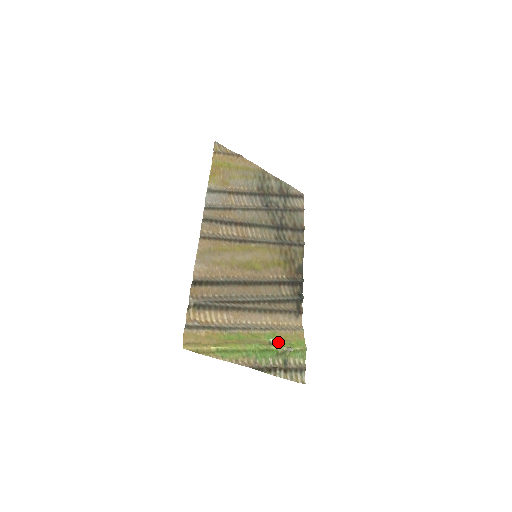
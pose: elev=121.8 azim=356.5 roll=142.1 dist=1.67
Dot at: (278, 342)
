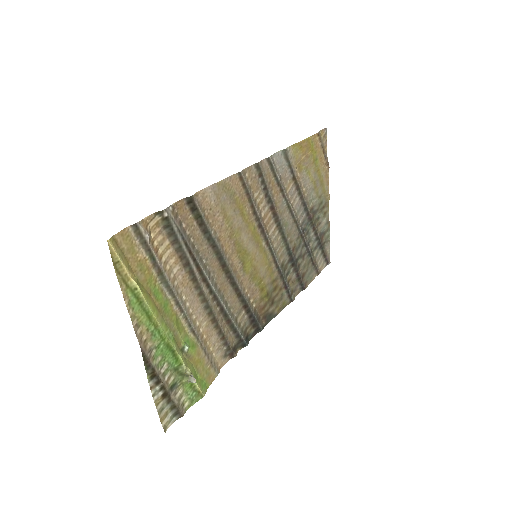
Dot at: (189, 358)
